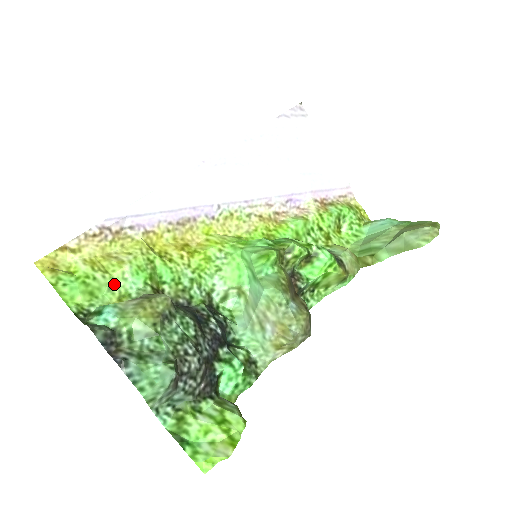
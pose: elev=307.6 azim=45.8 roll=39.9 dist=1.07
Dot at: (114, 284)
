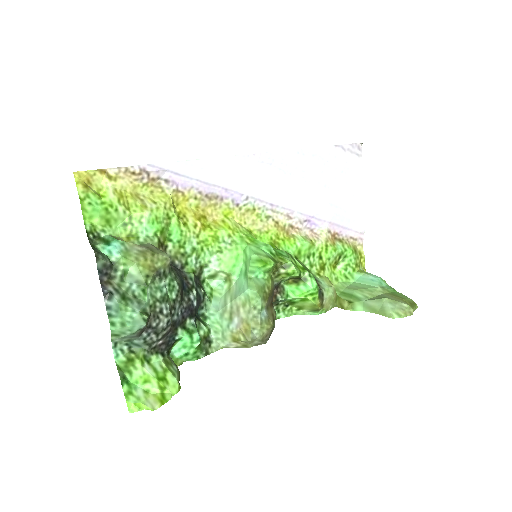
Dot at: (130, 222)
